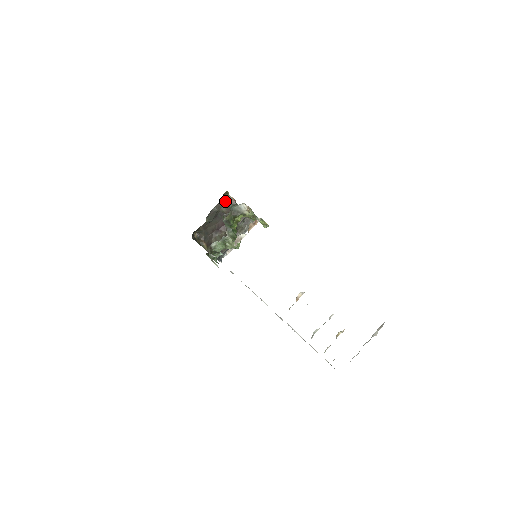
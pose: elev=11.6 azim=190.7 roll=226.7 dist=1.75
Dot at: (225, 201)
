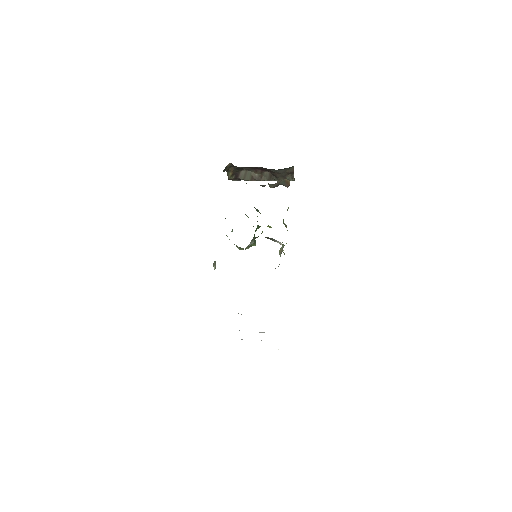
Dot at: (280, 181)
